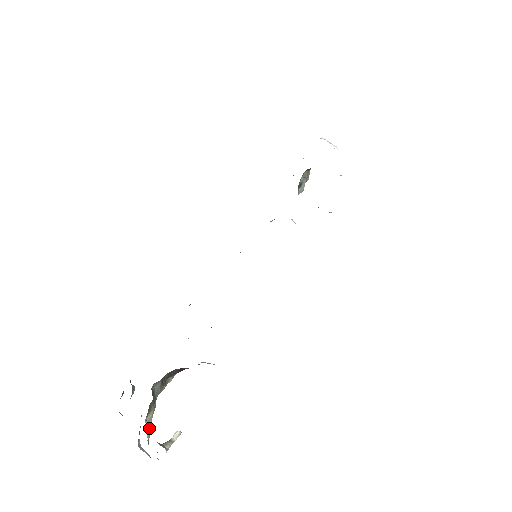
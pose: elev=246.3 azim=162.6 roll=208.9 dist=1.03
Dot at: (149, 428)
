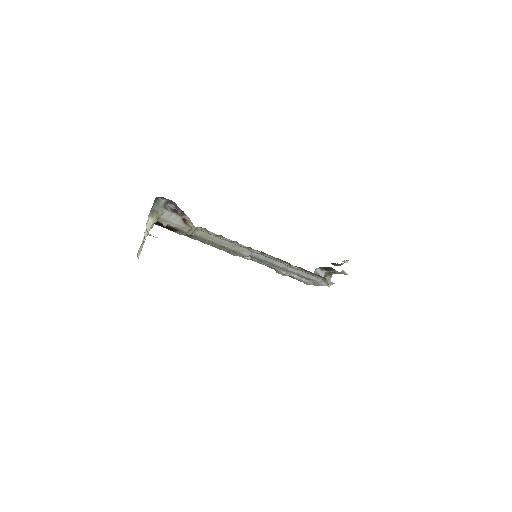
Dot at: occluded
